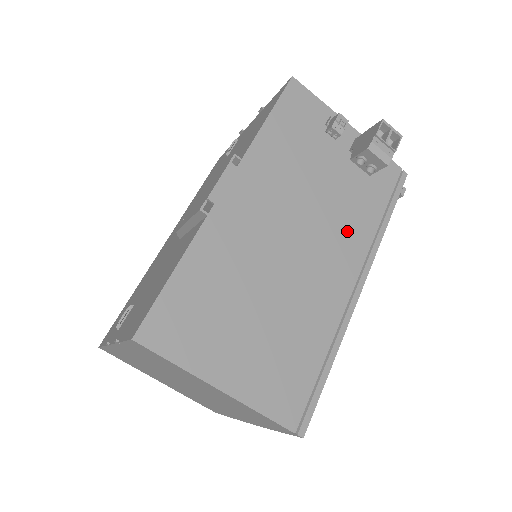
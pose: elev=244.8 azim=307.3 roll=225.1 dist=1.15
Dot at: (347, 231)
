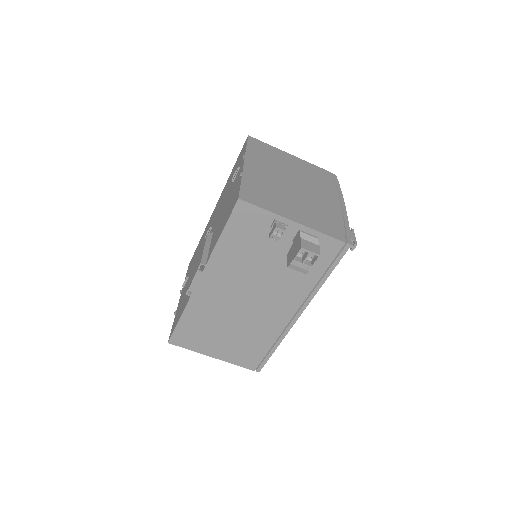
Dot at: (288, 290)
